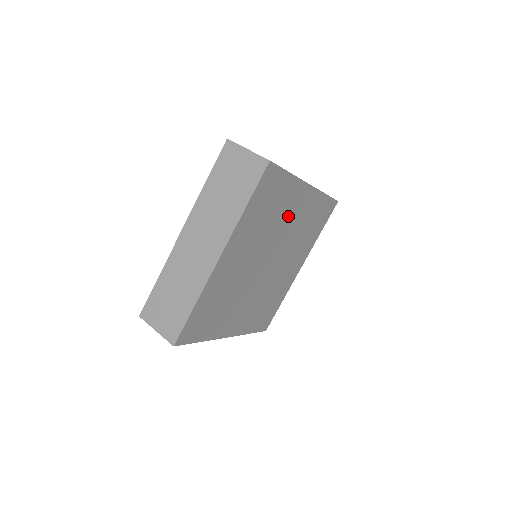
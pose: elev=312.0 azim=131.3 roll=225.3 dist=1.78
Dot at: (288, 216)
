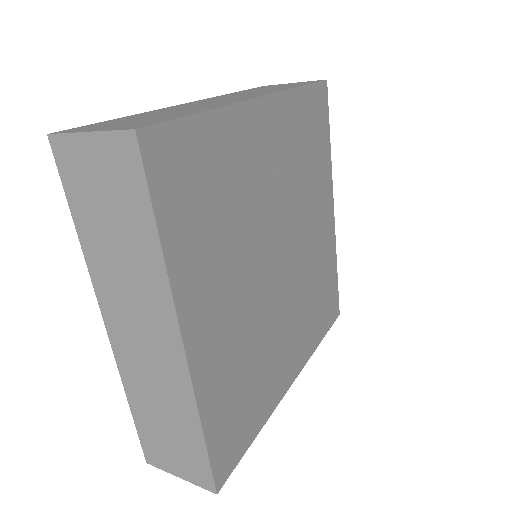
Dot at: (259, 174)
